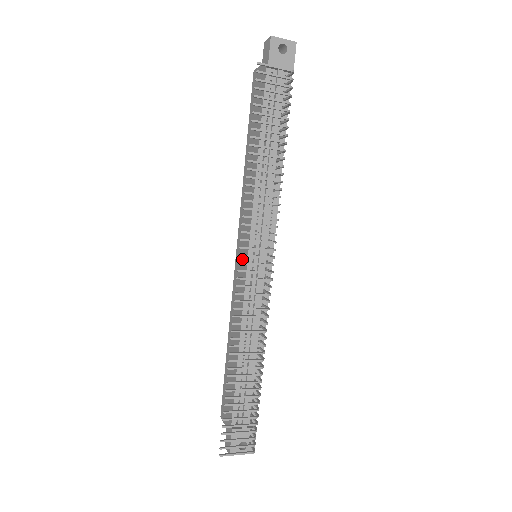
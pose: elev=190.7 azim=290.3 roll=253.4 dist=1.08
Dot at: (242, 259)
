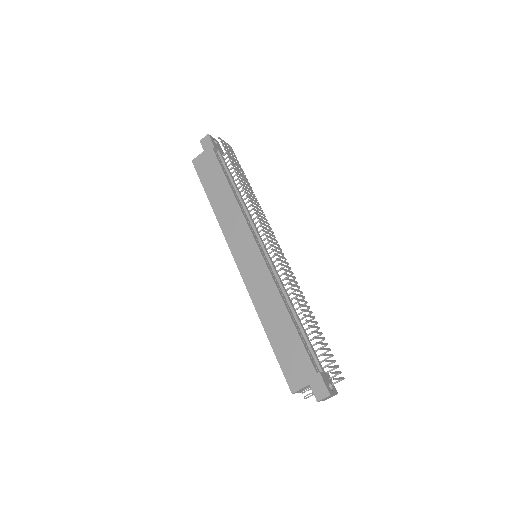
Dot at: (251, 258)
